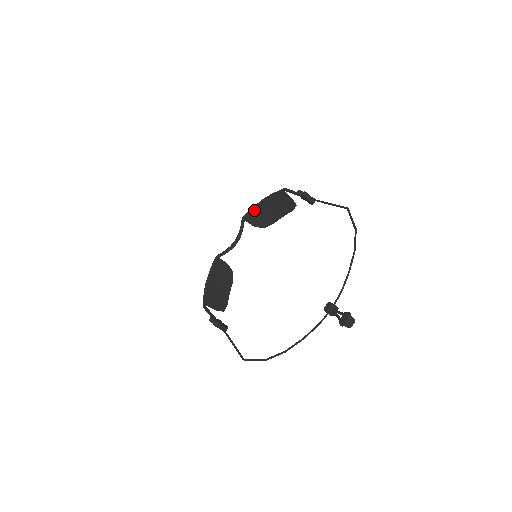
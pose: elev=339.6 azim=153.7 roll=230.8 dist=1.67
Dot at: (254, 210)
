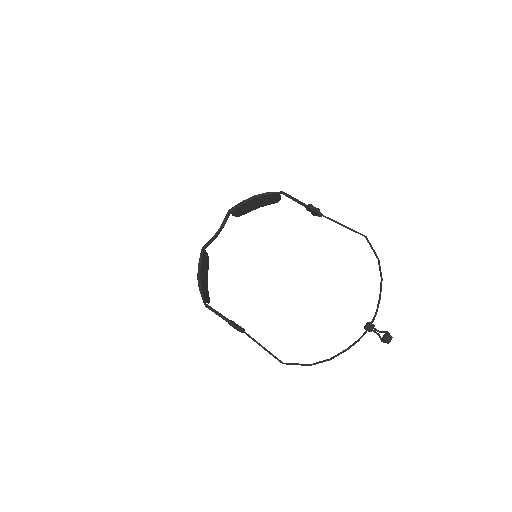
Dot at: (243, 204)
